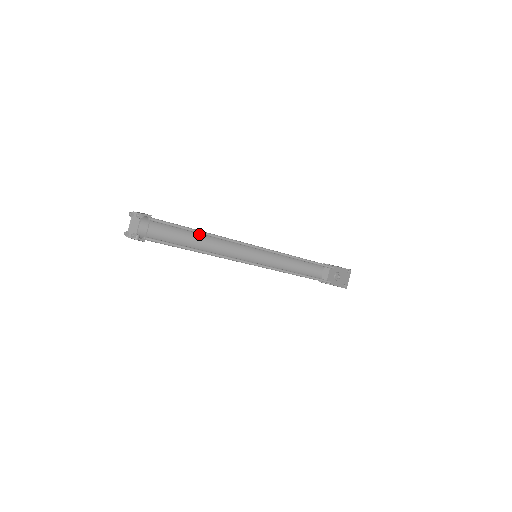
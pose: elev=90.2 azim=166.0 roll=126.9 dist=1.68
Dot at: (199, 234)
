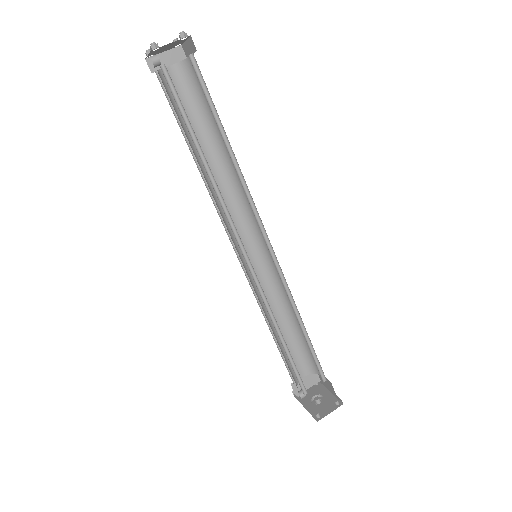
Dot at: (222, 156)
